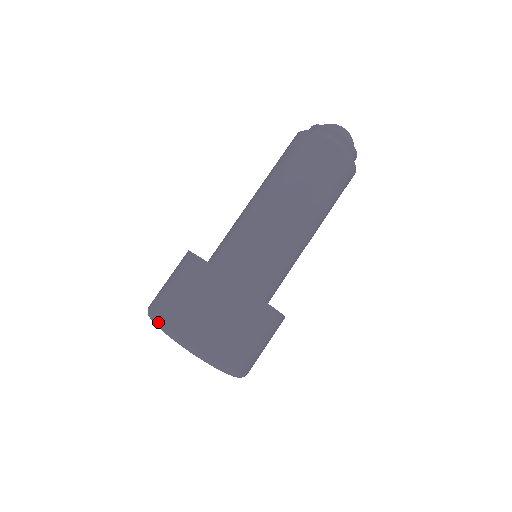
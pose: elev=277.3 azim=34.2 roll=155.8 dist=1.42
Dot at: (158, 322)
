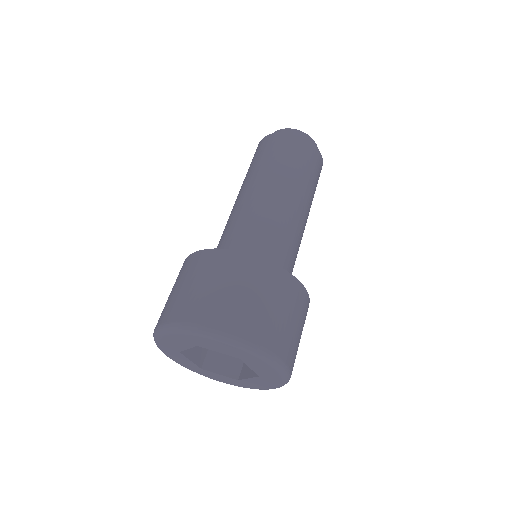
Dot at: (154, 332)
